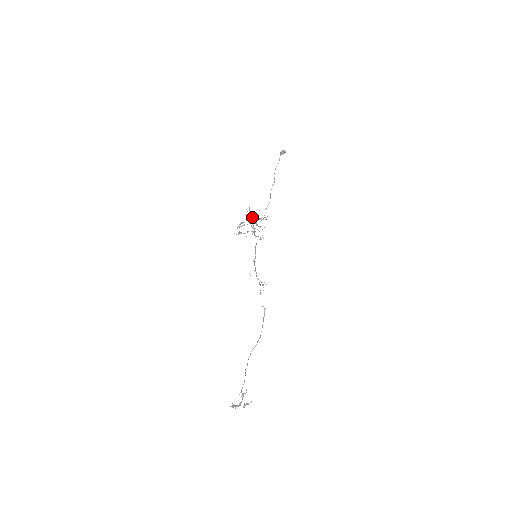
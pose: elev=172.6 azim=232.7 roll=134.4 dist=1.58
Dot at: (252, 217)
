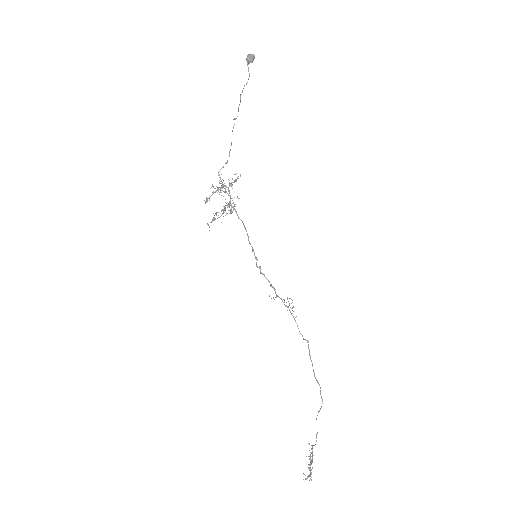
Dot at: (221, 185)
